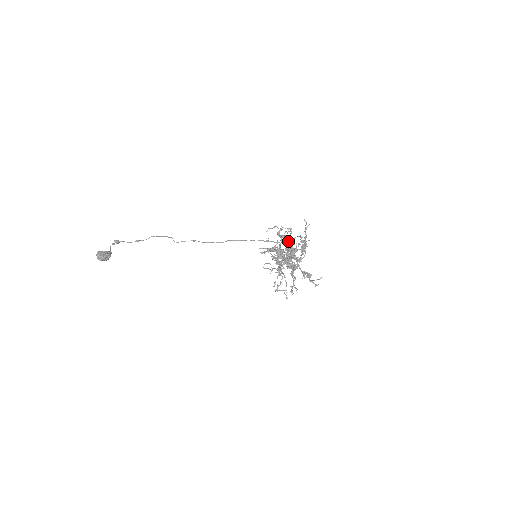
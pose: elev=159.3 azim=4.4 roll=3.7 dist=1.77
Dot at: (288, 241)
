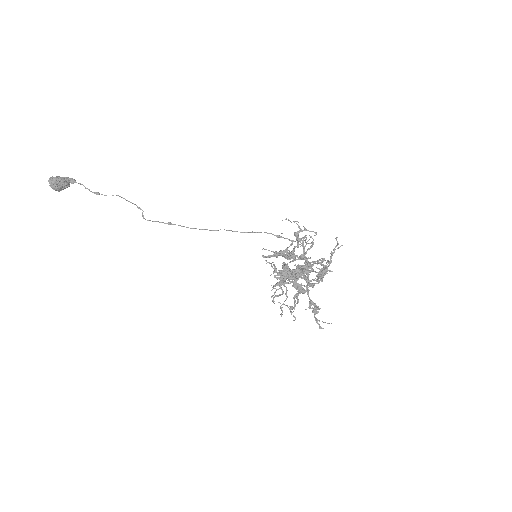
Dot at: (305, 254)
